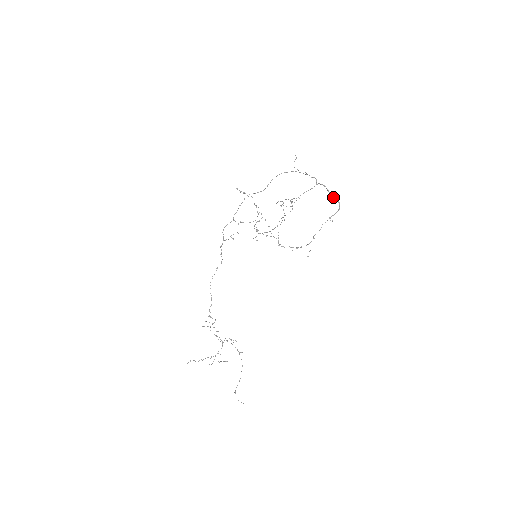
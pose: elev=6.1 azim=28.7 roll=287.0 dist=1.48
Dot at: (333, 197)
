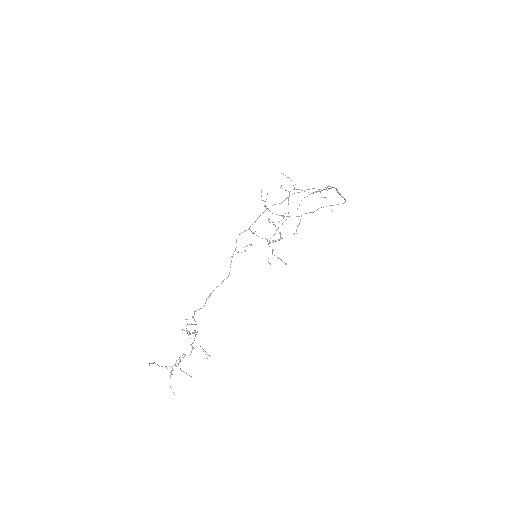
Dot at: (340, 195)
